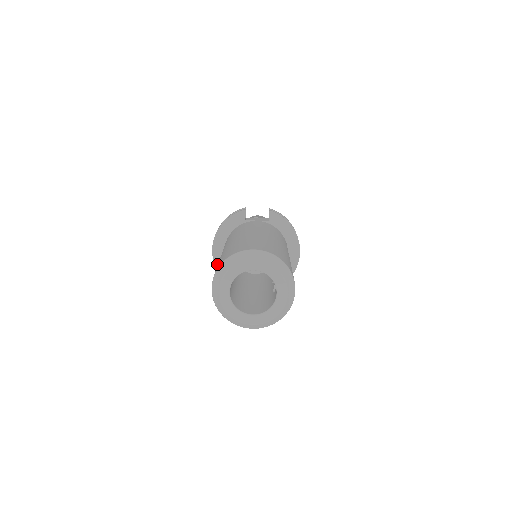
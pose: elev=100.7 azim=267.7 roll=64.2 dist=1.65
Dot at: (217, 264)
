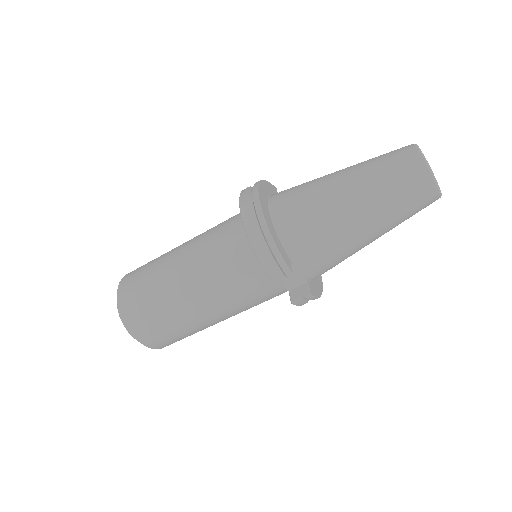
Dot at: occluded
